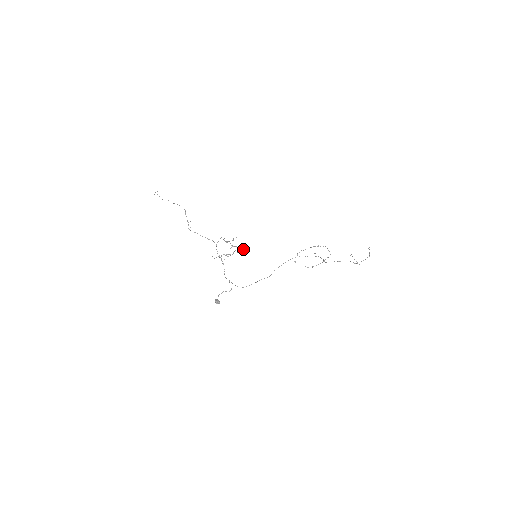
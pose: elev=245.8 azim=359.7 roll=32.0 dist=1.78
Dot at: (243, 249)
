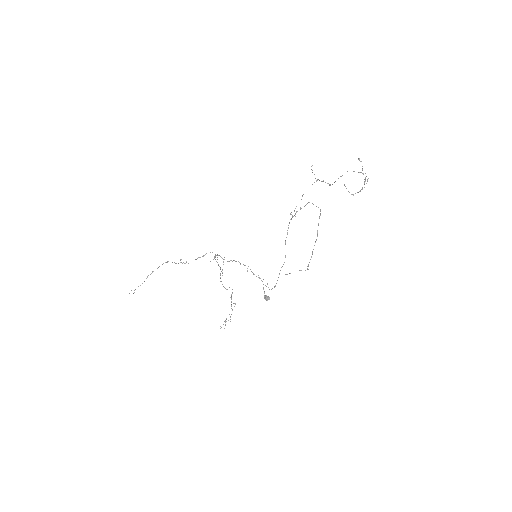
Dot at: (234, 303)
